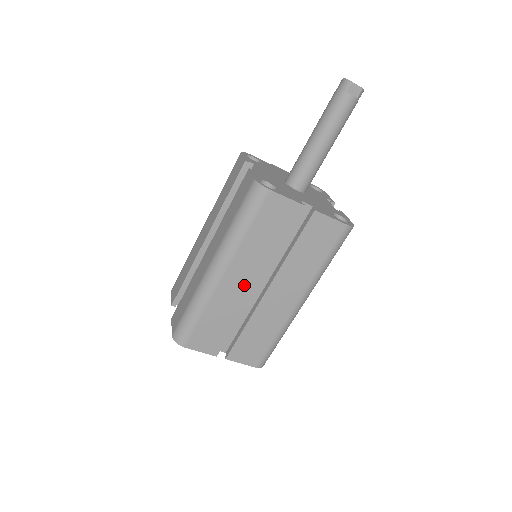
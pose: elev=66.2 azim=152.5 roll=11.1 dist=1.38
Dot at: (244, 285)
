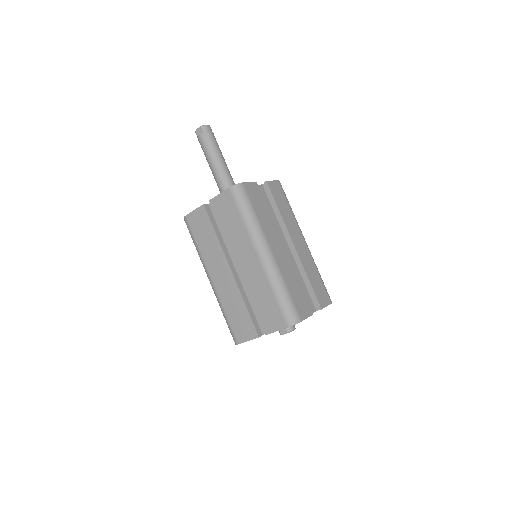
Dot at: (225, 275)
